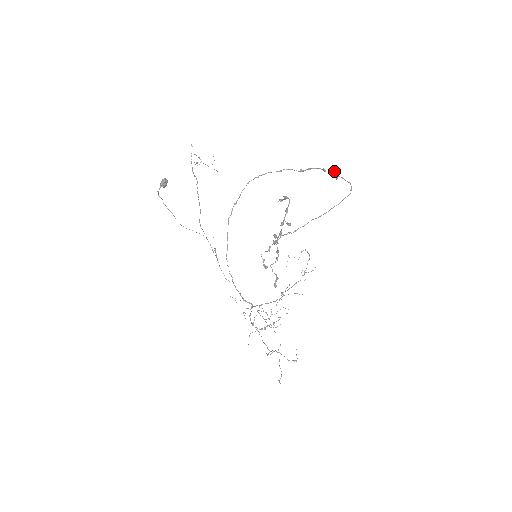
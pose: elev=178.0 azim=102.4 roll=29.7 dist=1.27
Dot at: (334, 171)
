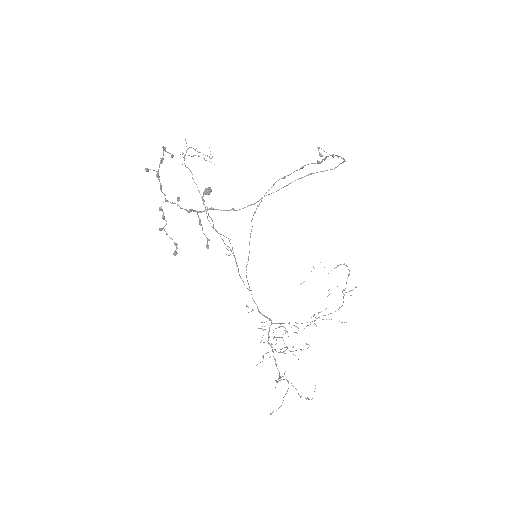
Dot at: (317, 147)
